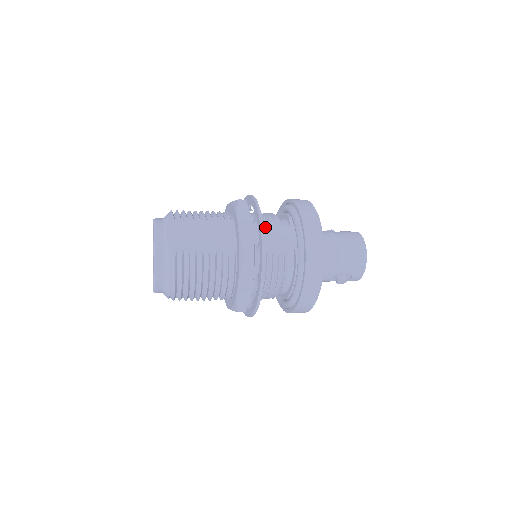
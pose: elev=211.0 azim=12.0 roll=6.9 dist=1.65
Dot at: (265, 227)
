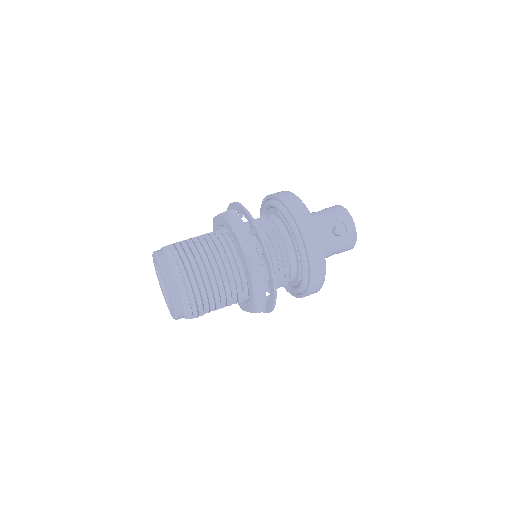
Dot at: occluded
